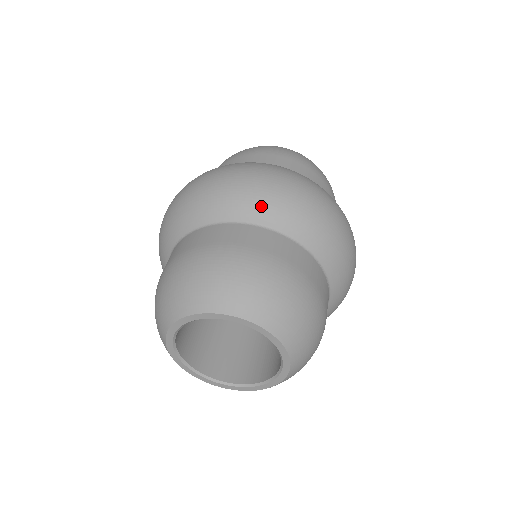
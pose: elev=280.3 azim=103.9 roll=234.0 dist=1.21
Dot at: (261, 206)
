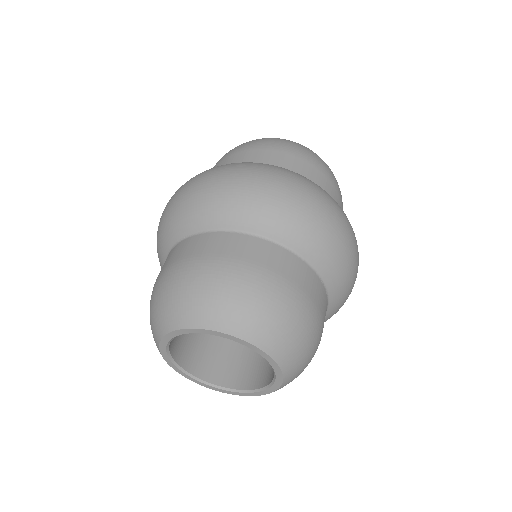
Dot at: (270, 218)
